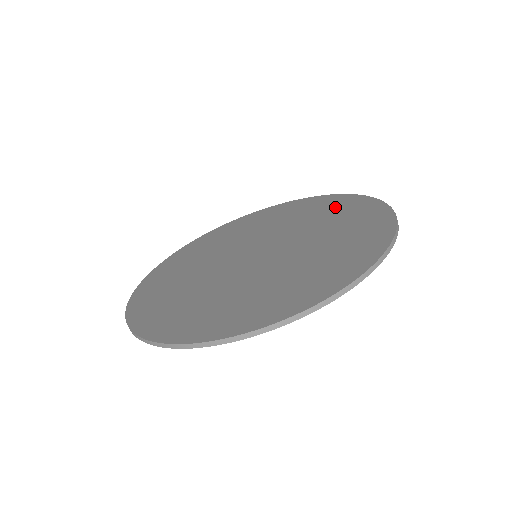
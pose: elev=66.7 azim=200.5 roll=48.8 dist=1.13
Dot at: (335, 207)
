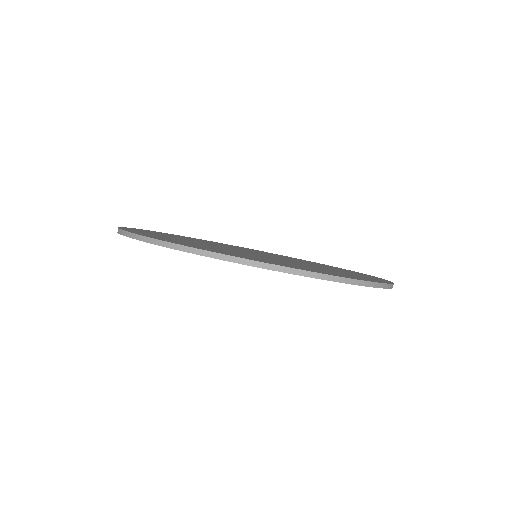
Dot at: occluded
